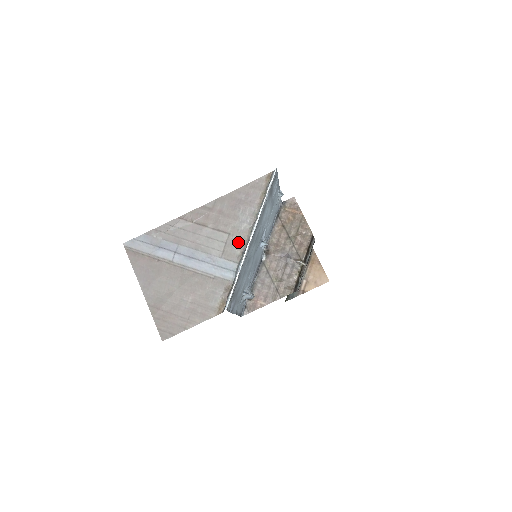
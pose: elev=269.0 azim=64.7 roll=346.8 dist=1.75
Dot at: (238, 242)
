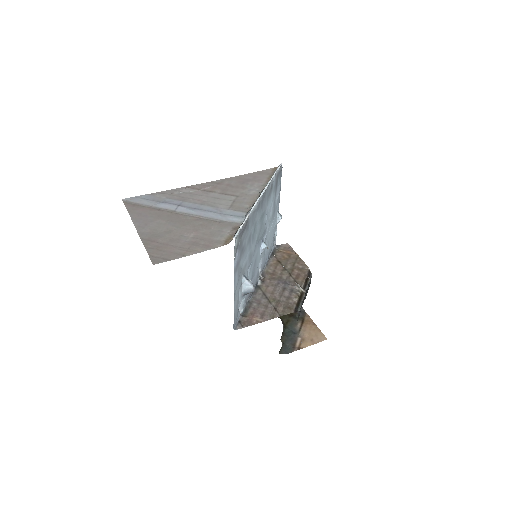
Dot at: (247, 200)
